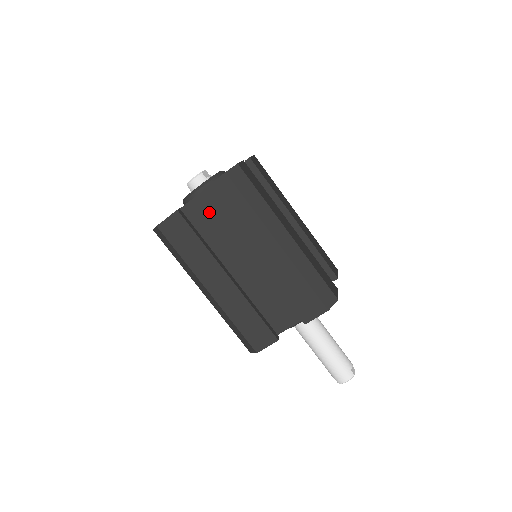
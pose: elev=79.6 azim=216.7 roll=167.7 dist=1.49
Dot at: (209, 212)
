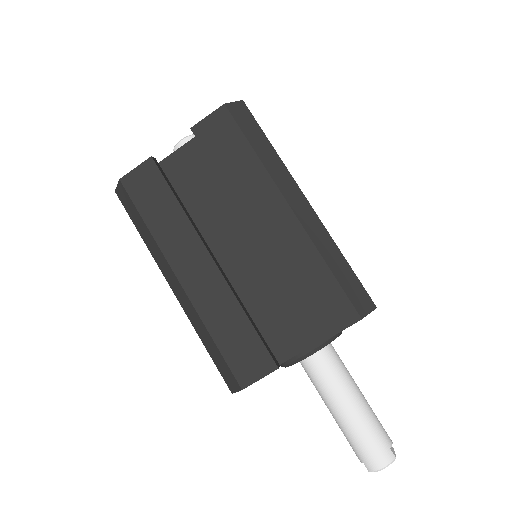
Dot at: (196, 169)
